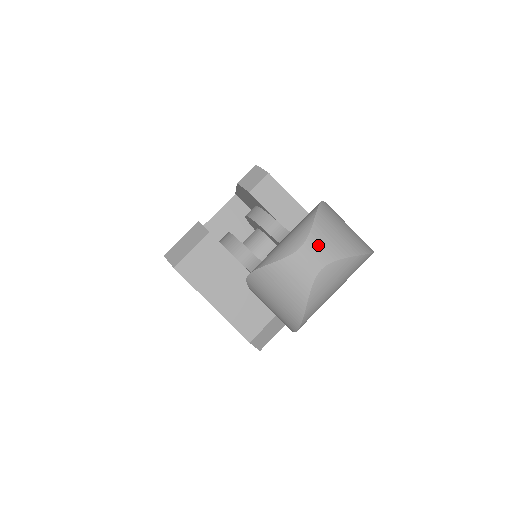
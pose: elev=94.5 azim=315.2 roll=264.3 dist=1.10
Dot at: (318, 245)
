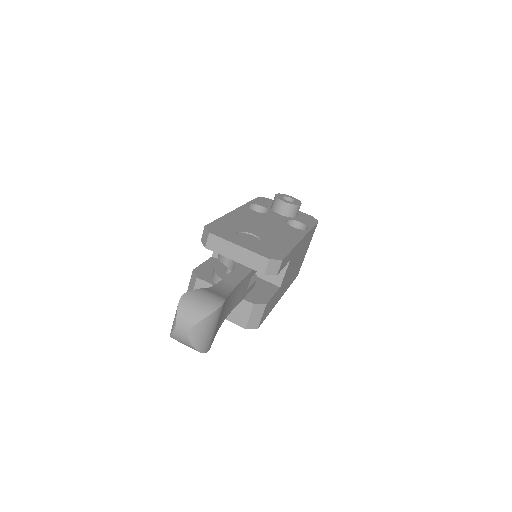
Dot at: (182, 323)
